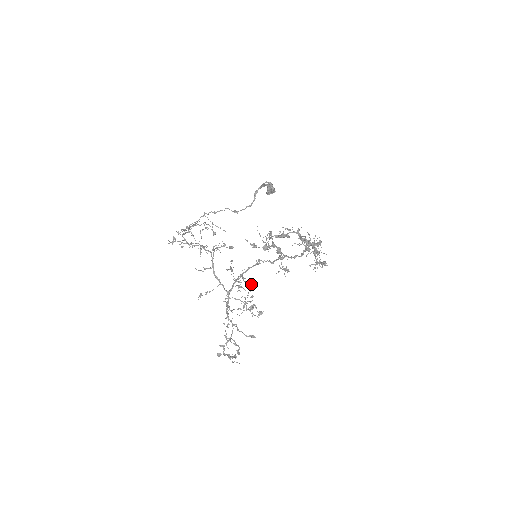
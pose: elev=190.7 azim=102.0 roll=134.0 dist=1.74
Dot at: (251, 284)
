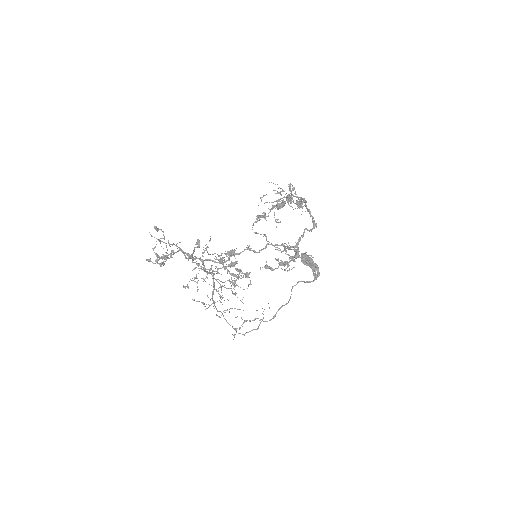
Dot at: (234, 255)
